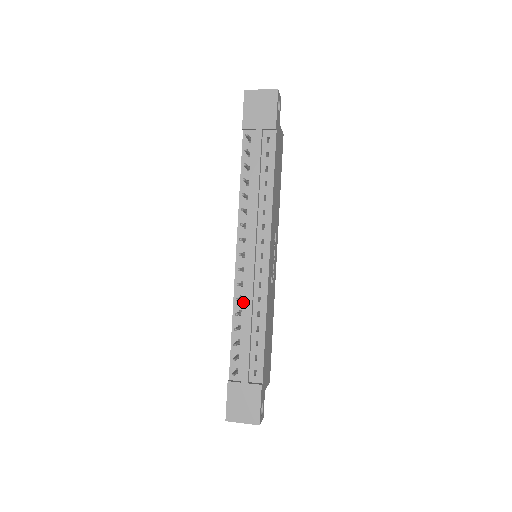
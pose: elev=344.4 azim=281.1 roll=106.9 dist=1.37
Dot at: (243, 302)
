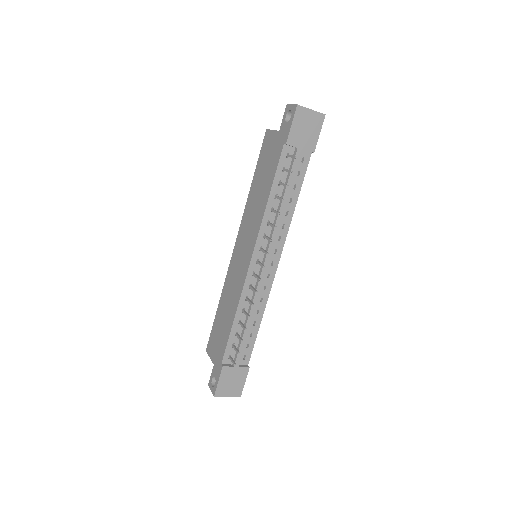
Dot at: (248, 302)
